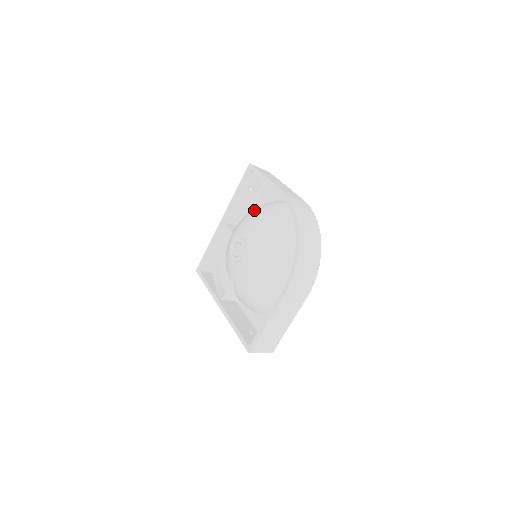
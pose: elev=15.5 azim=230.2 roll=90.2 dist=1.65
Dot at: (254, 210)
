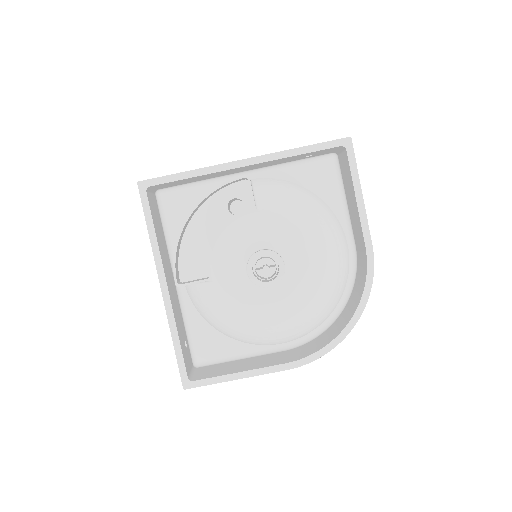
Dot at: (307, 209)
